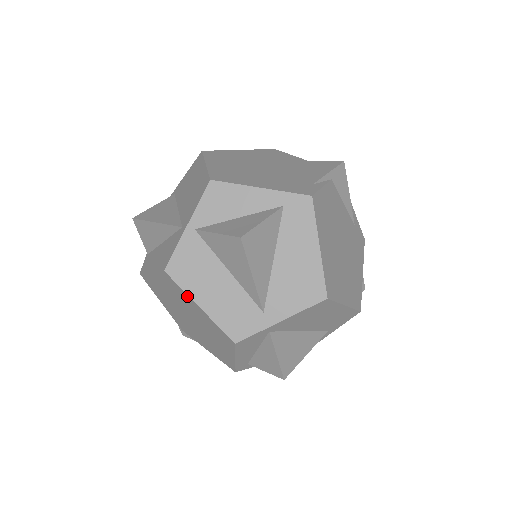
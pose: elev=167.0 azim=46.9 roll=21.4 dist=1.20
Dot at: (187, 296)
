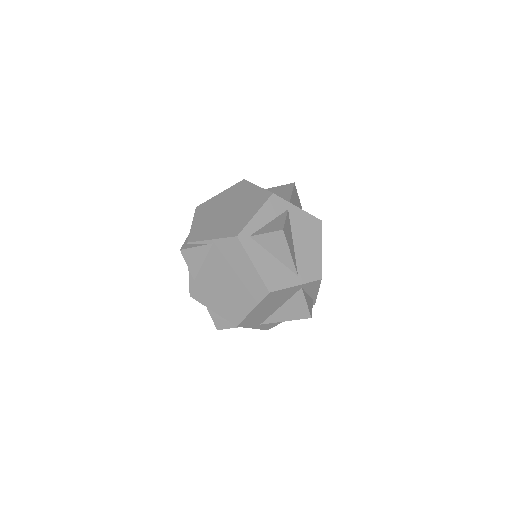
Dot at: (251, 185)
